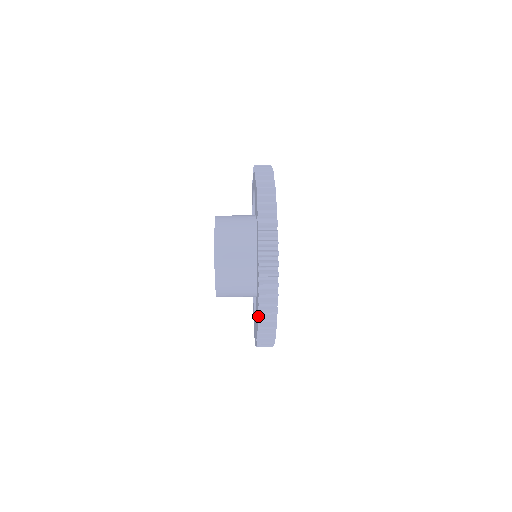
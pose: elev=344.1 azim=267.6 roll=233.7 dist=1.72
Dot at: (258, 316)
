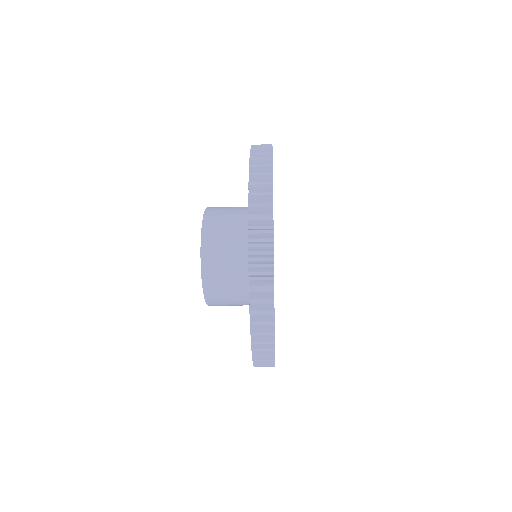
Dot at: (249, 184)
